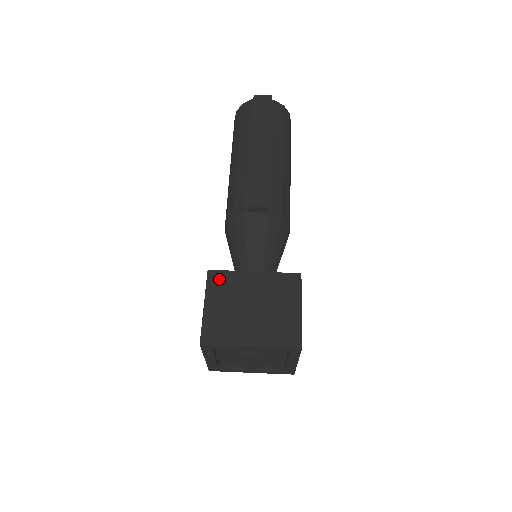
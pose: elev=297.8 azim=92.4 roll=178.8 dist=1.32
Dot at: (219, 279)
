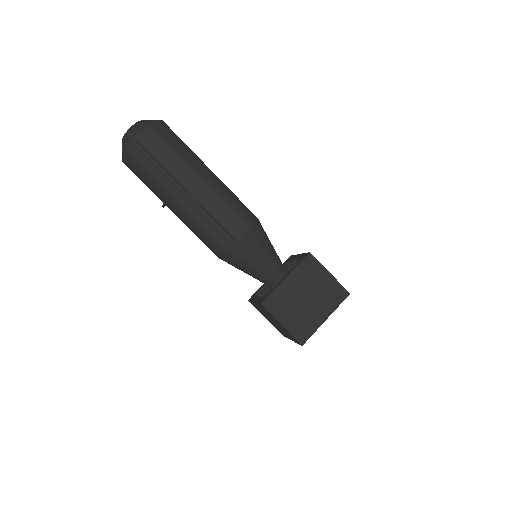
Dot at: (272, 303)
